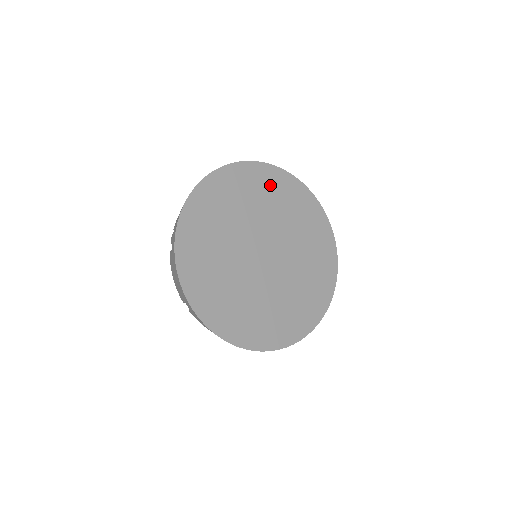
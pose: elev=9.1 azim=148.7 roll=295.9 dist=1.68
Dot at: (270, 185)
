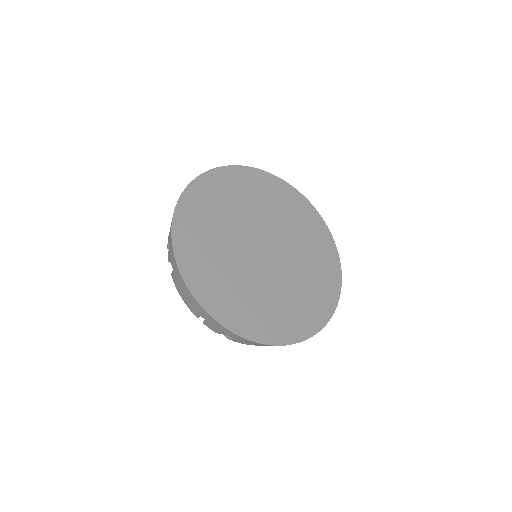
Dot at: (297, 209)
